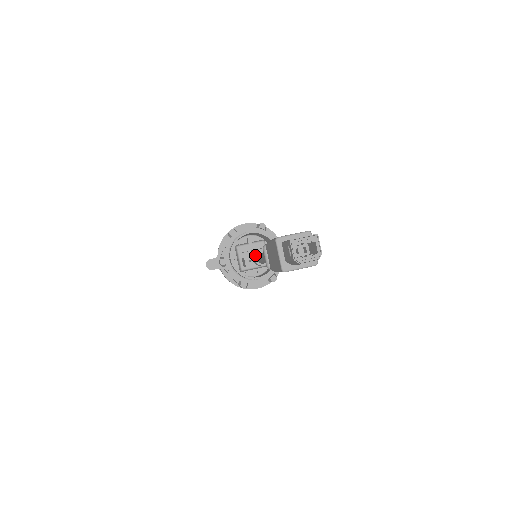
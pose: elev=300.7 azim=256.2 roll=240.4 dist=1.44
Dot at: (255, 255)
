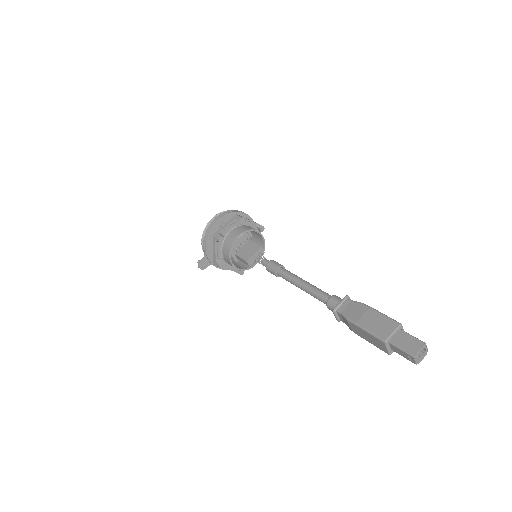
Dot at: (274, 272)
